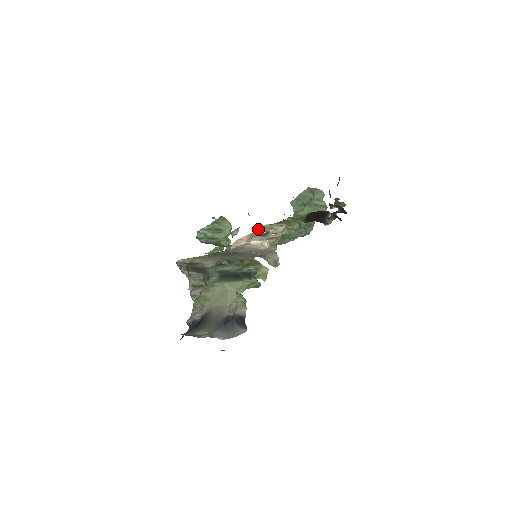
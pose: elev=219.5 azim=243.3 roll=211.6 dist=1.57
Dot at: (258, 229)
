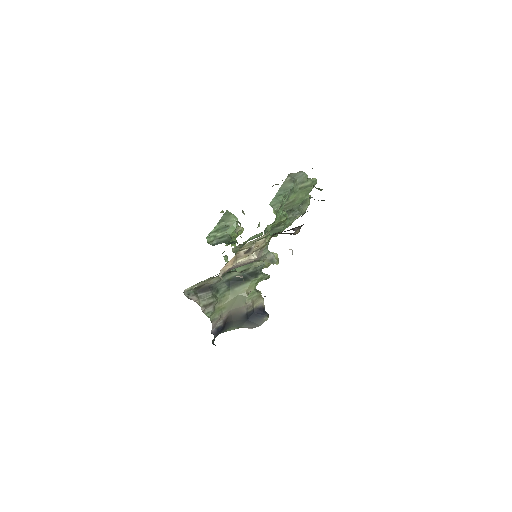
Dot at: (240, 250)
